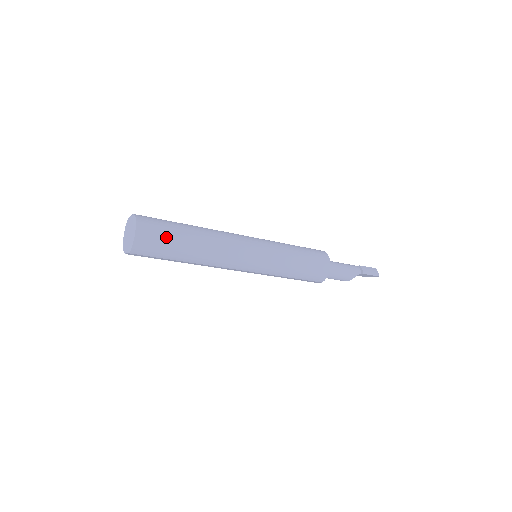
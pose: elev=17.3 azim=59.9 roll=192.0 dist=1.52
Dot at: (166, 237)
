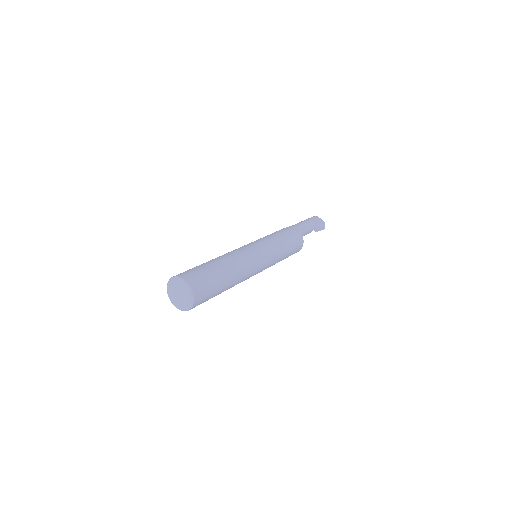
Dot at: (211, 296)
